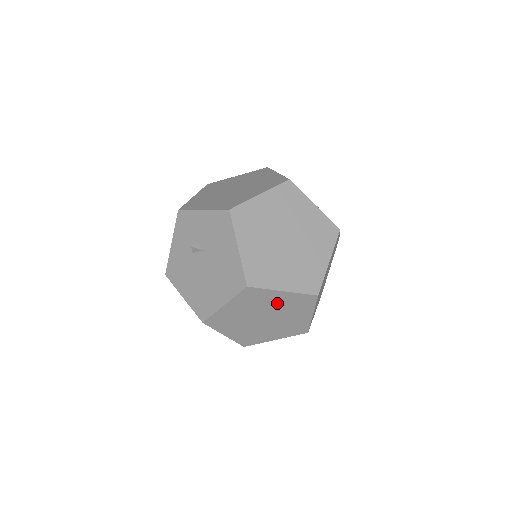
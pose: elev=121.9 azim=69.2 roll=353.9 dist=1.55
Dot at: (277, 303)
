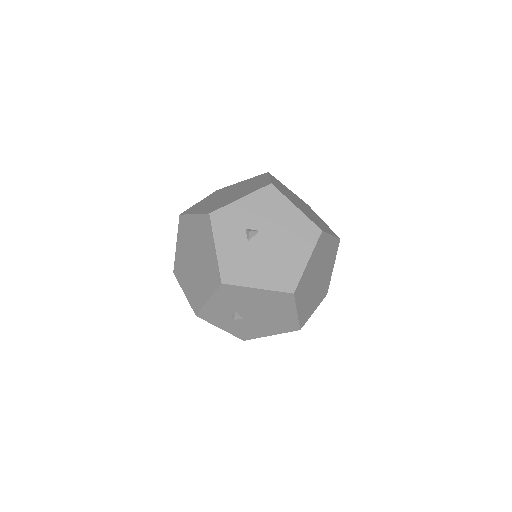
Dot at: (326, 253)
